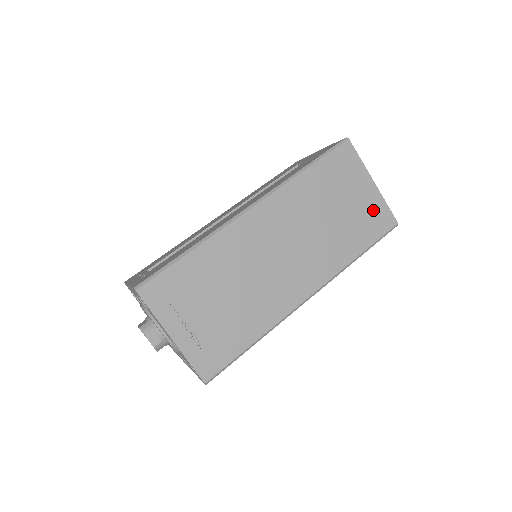
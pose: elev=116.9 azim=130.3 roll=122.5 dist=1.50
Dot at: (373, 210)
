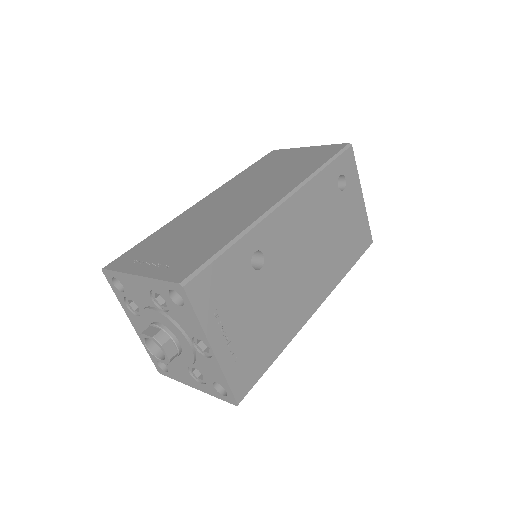
Dot at: (318, 152)
